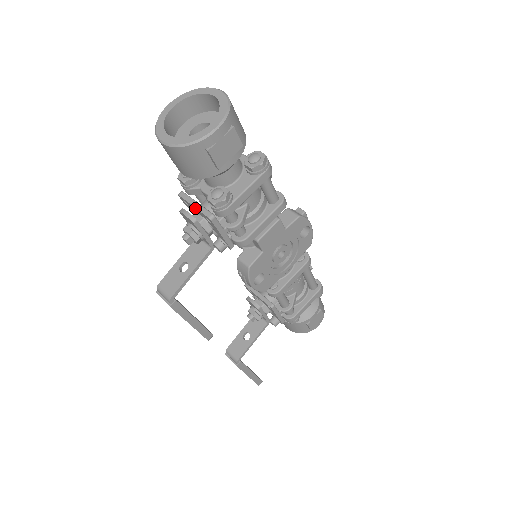
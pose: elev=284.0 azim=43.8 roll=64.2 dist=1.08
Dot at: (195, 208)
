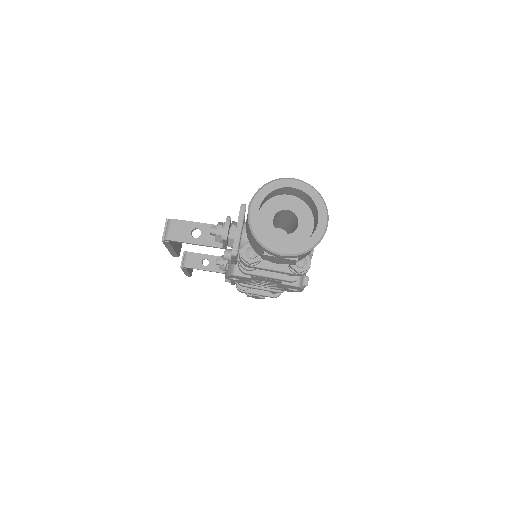
Dot at: (236, 231)
